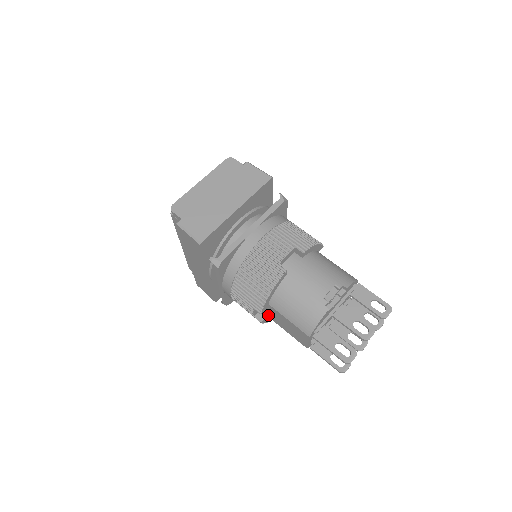
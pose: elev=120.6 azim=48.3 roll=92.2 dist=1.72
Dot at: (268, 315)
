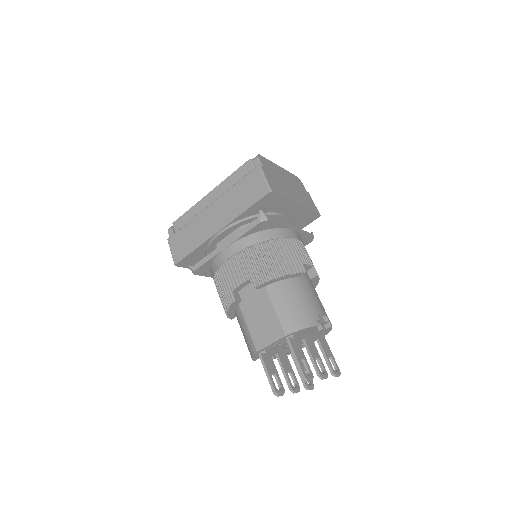
Dot at: (242, 301)
